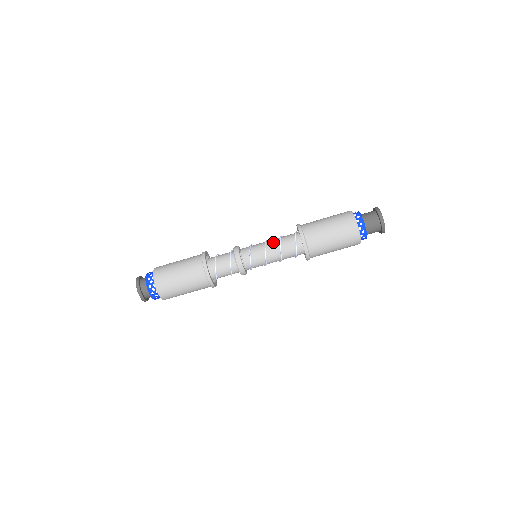
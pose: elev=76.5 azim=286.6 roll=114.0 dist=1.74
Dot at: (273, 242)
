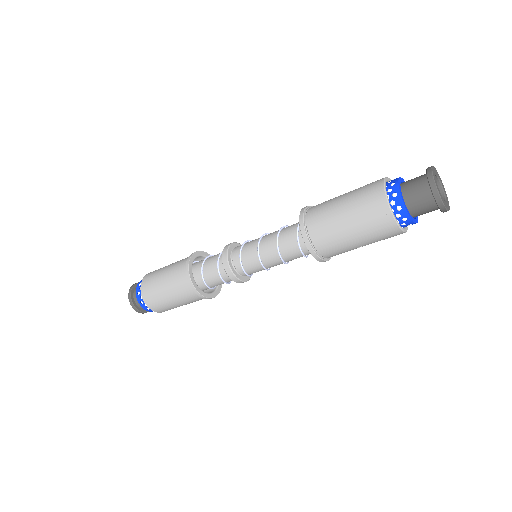
Dot at: (271, 234)
